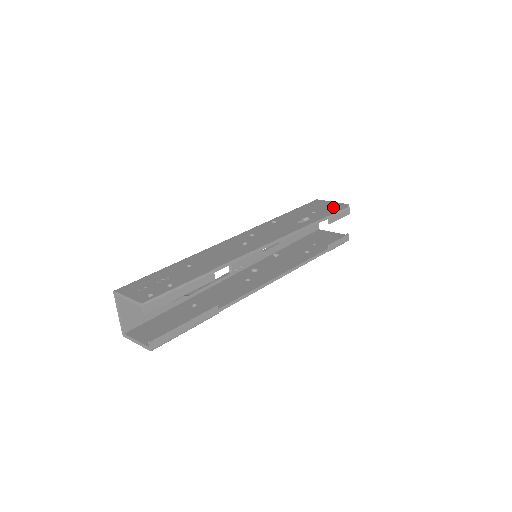
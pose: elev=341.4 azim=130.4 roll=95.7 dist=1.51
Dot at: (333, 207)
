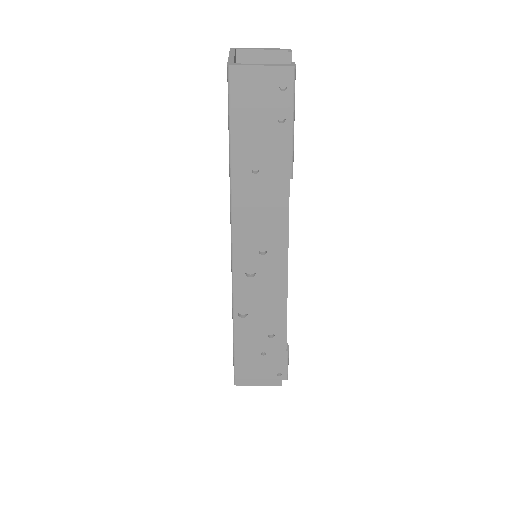
Dot at: occluded
